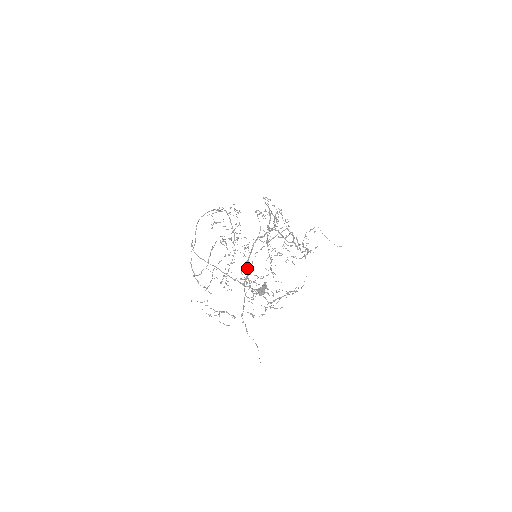
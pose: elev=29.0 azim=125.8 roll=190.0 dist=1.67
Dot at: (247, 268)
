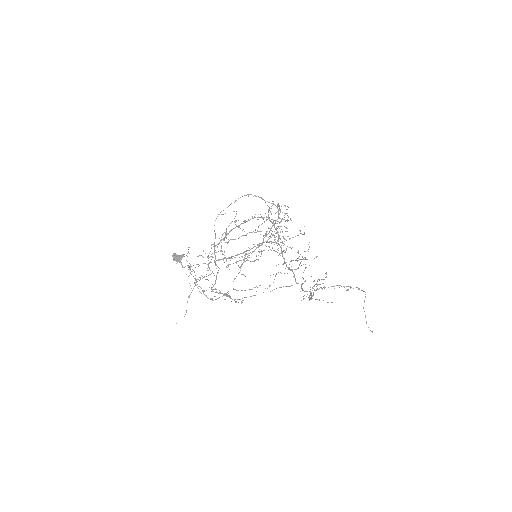
Dot at: occluded
